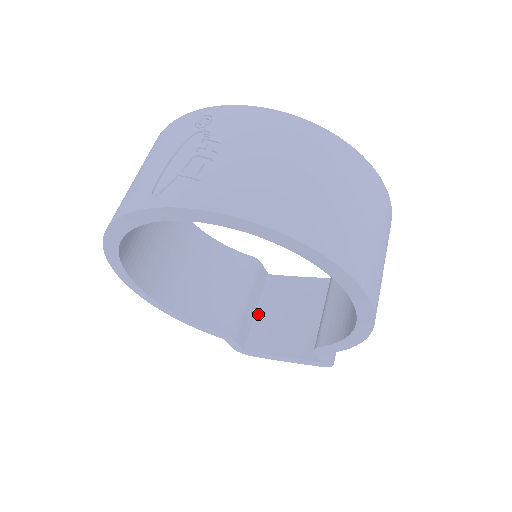
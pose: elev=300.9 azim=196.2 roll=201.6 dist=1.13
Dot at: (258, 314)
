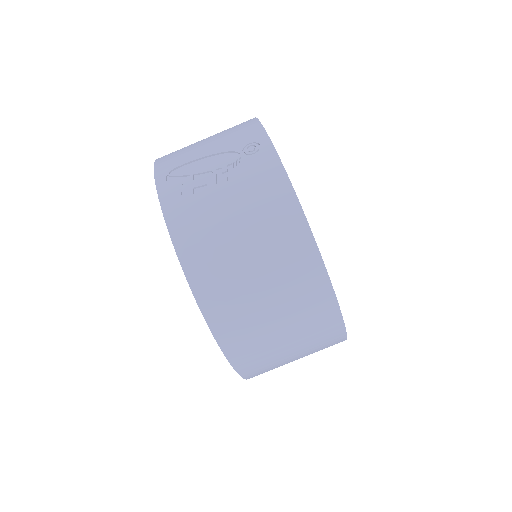
Dot at: occluded
